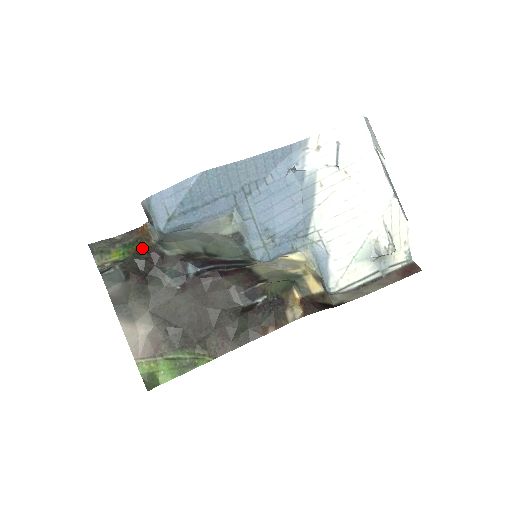
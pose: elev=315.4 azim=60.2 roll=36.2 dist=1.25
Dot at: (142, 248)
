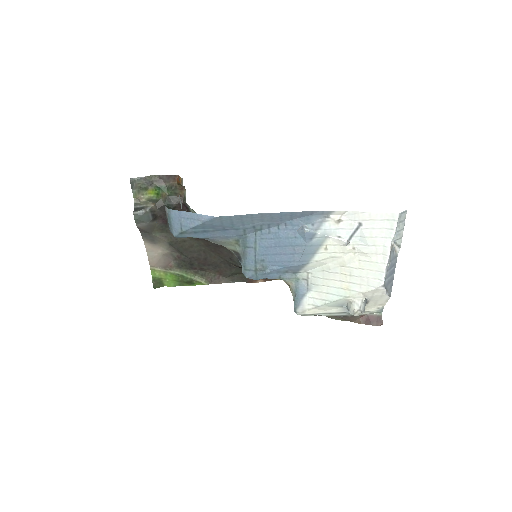
Dot at: (174, 195)
